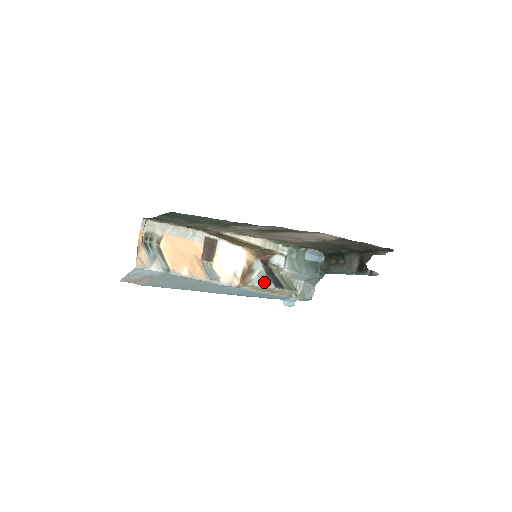
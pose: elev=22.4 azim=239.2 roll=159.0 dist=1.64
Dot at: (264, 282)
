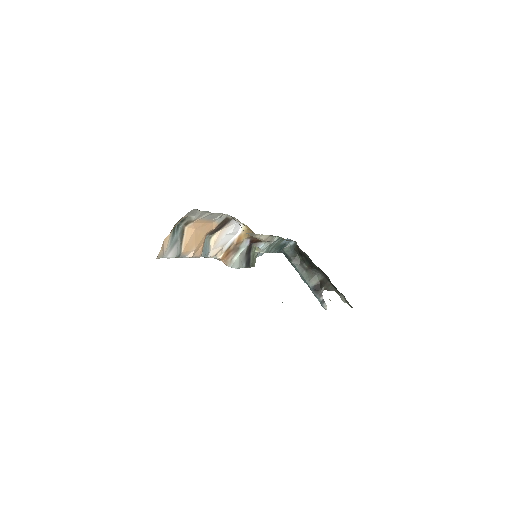
Dot at: (241, 263)
